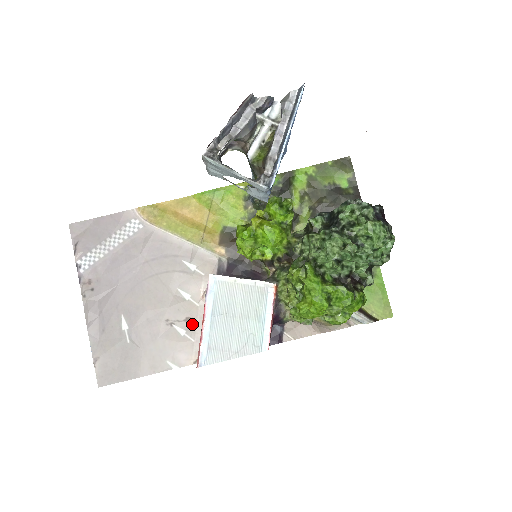
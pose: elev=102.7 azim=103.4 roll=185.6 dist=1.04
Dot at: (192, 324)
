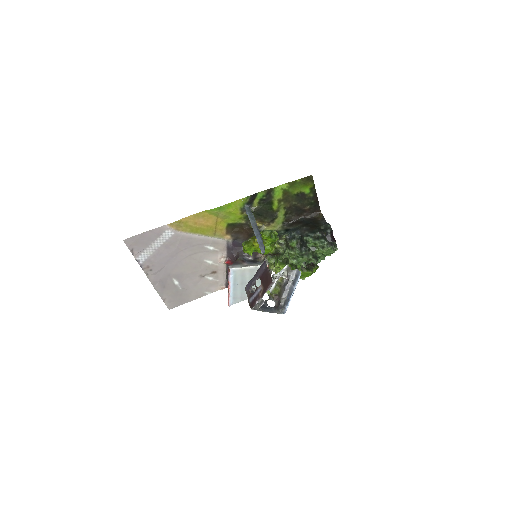
Dot at: (216, 274)
